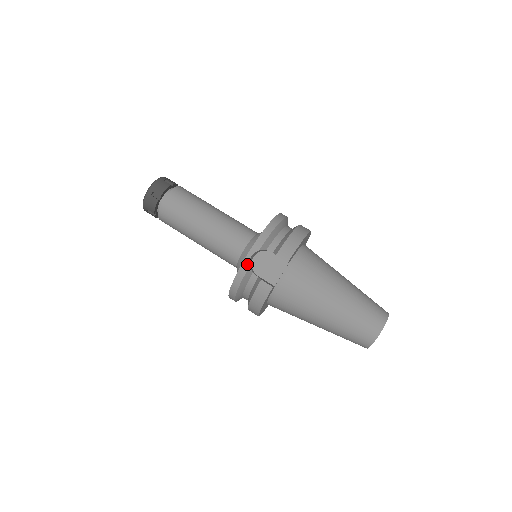
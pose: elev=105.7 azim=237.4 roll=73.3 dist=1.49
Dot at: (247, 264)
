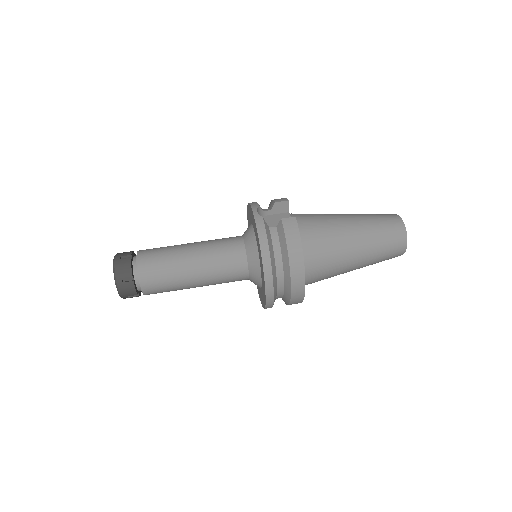
Dot at: (259, 217)
